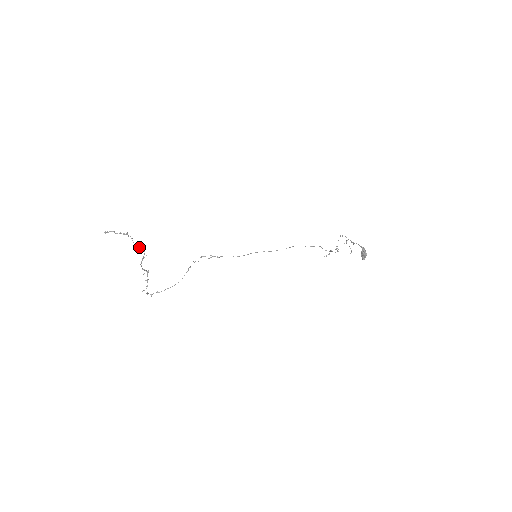
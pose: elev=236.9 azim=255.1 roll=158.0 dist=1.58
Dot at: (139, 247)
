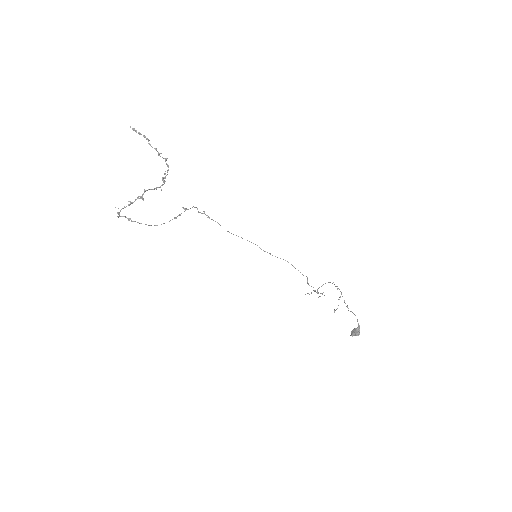
Dot at: occluded
